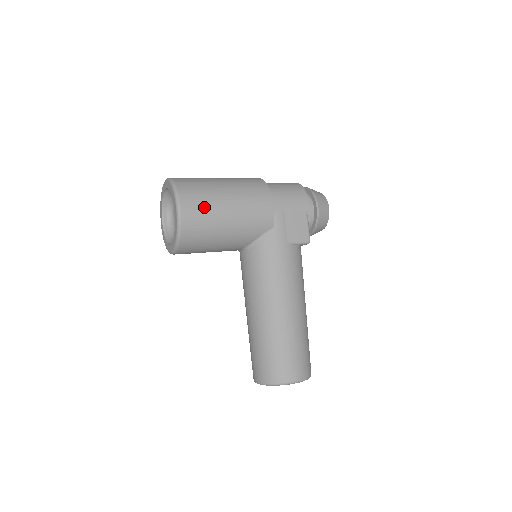
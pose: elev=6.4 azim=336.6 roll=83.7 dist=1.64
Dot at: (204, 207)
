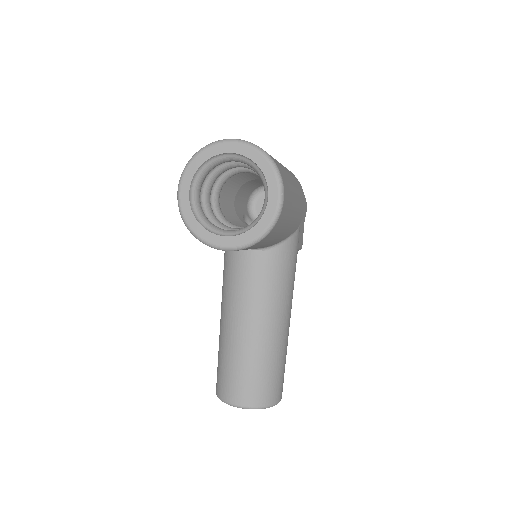
Dot at: (290, 200)
